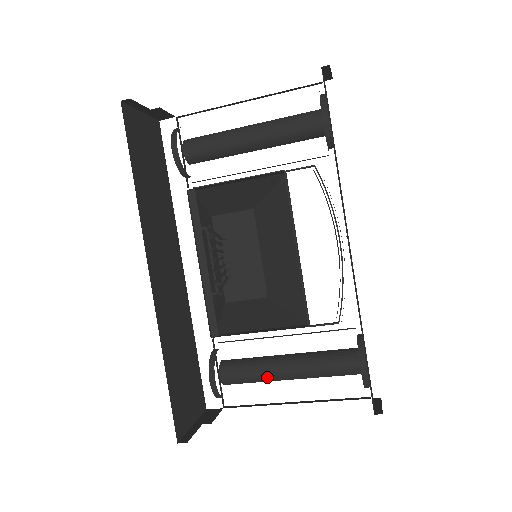
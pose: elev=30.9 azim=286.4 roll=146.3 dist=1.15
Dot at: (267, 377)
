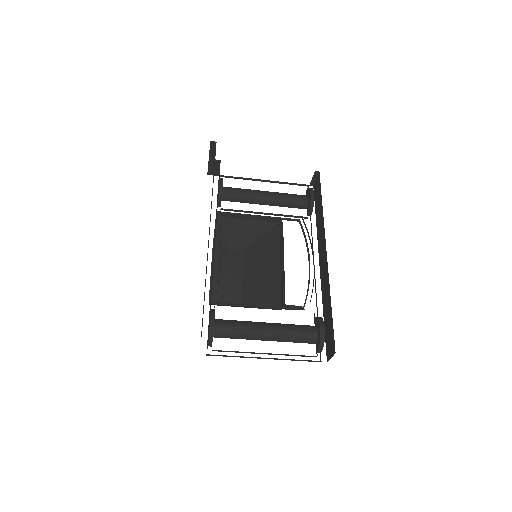
Dot at: (250, 331)
